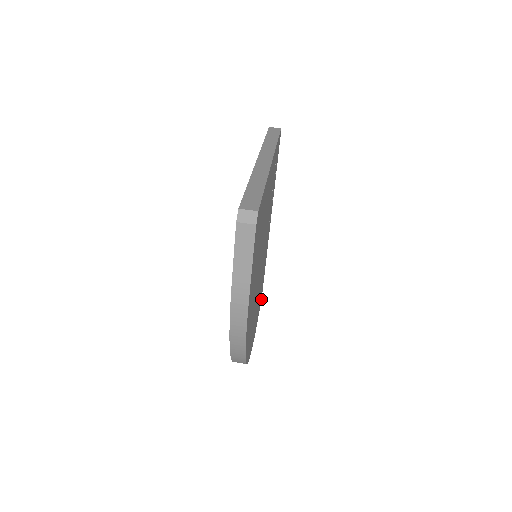
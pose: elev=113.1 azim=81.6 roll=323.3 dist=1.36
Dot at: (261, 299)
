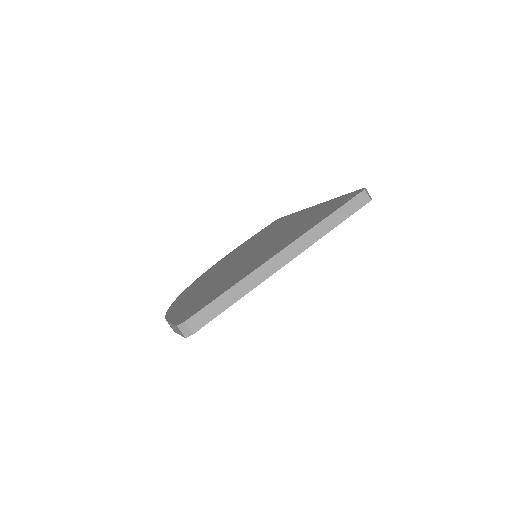
Dot at: occluded
